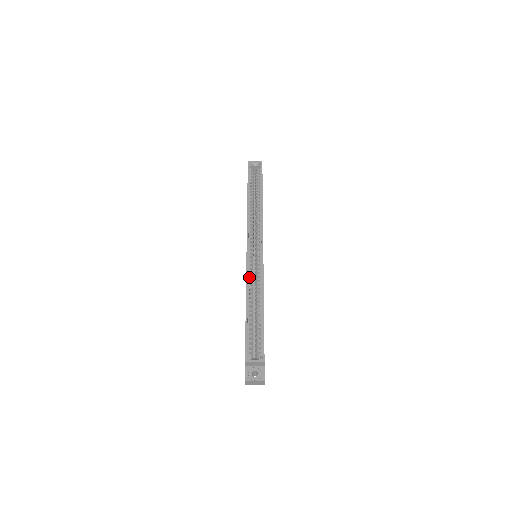
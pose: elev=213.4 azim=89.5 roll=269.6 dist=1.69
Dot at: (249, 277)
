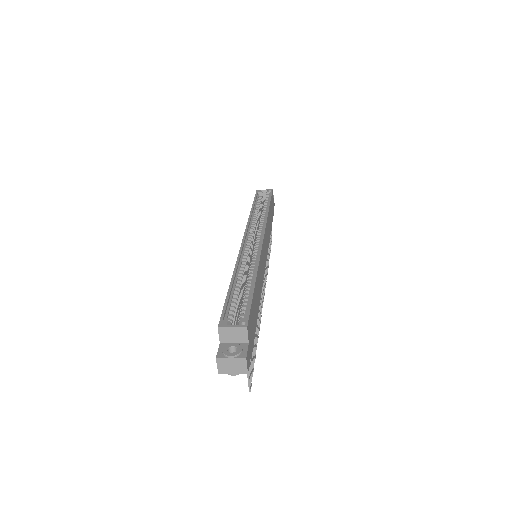
Dot at: (241, 260)
